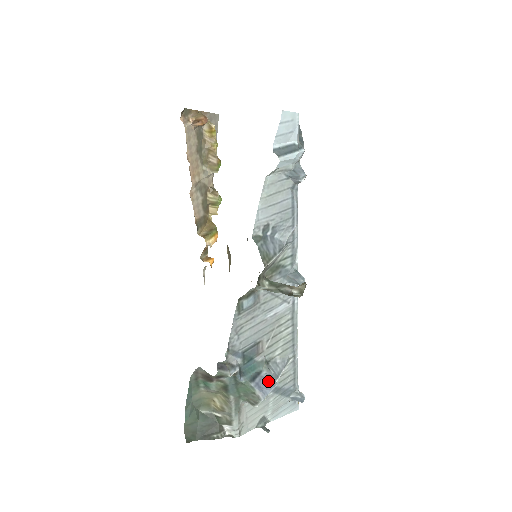
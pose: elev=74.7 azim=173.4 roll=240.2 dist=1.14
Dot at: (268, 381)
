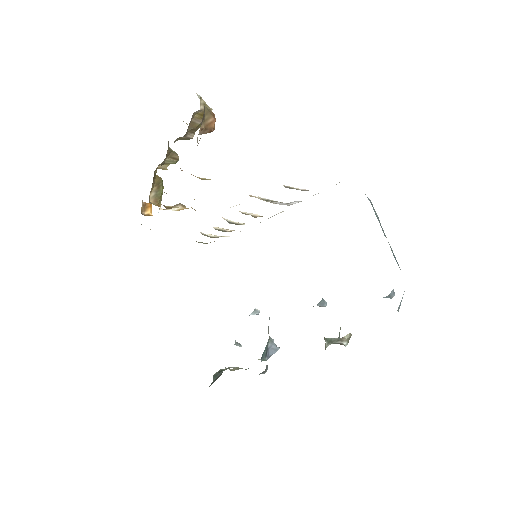
Dot at: (273, 349)
